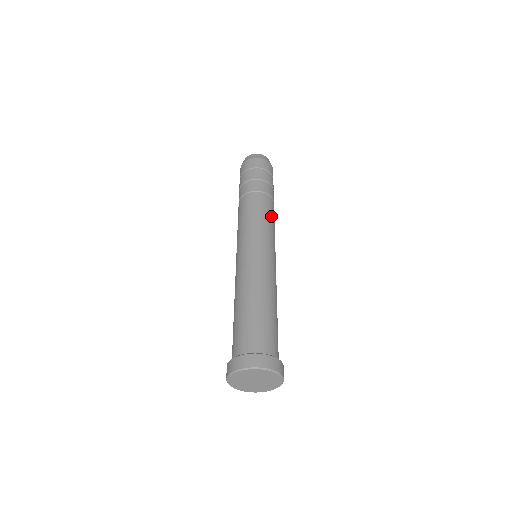
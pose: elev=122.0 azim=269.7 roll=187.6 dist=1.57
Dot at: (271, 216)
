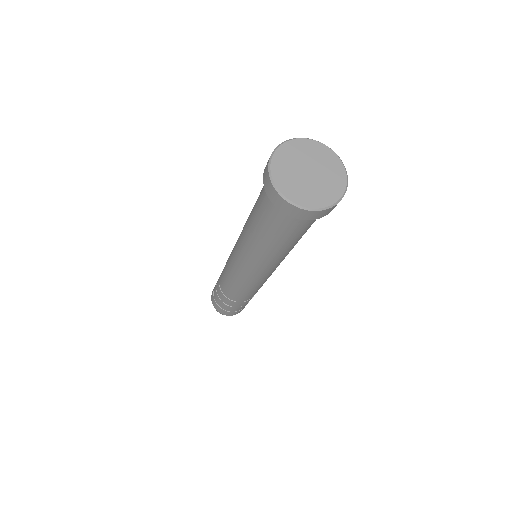
Dot at: occluded
